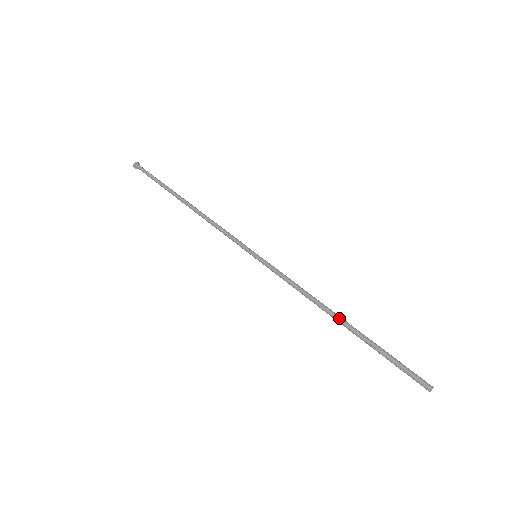
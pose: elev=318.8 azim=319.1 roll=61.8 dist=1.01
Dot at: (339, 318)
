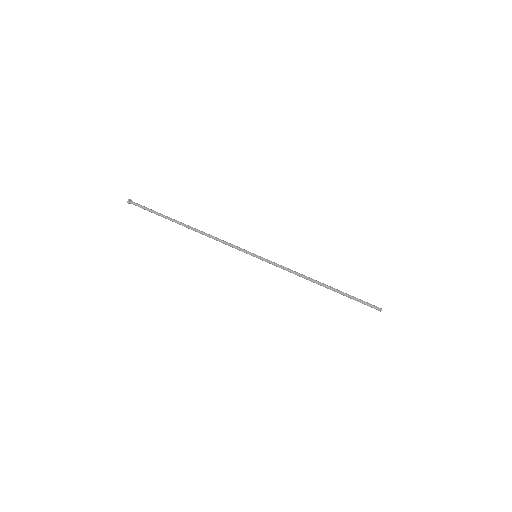
Dot at: (323, 283)
